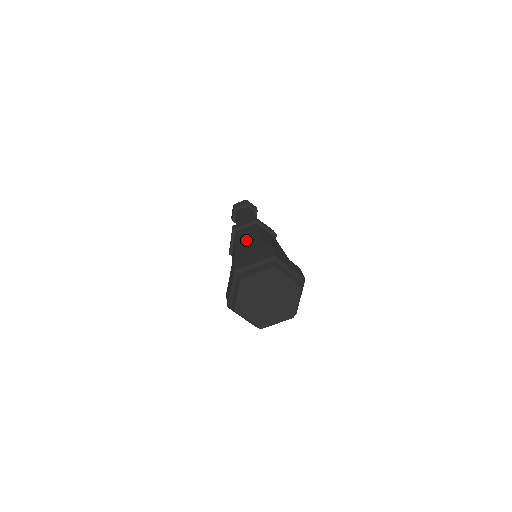
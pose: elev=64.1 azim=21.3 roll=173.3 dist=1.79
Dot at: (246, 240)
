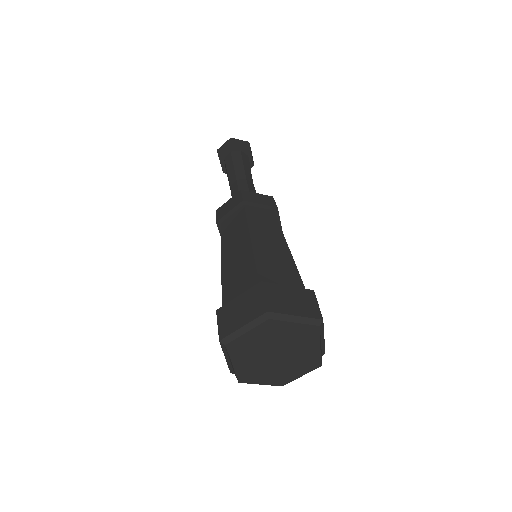
Dot at: (267, 240)
